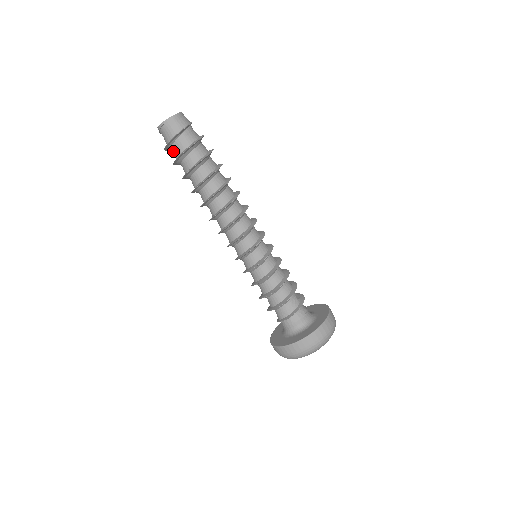
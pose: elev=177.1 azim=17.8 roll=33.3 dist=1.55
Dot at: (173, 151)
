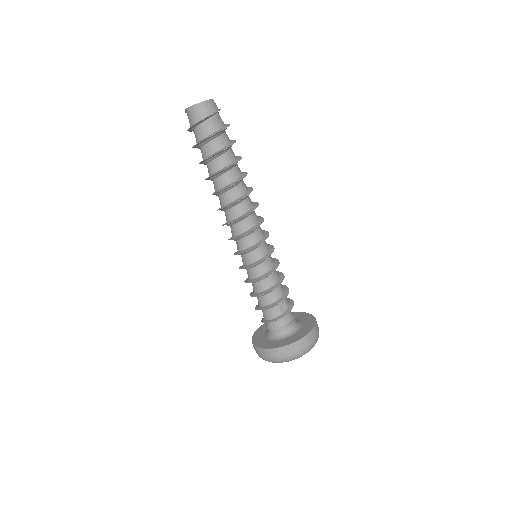
Dot at: occluded
